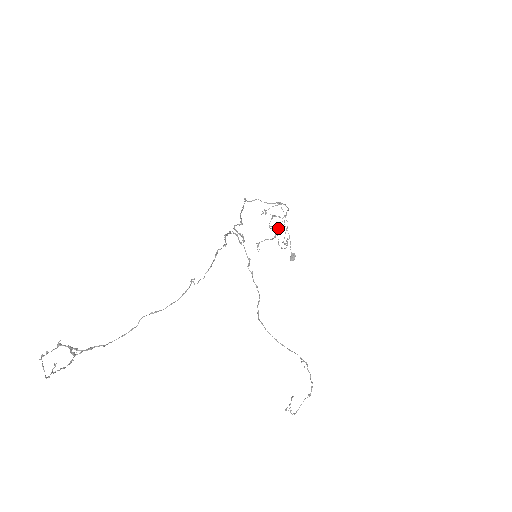
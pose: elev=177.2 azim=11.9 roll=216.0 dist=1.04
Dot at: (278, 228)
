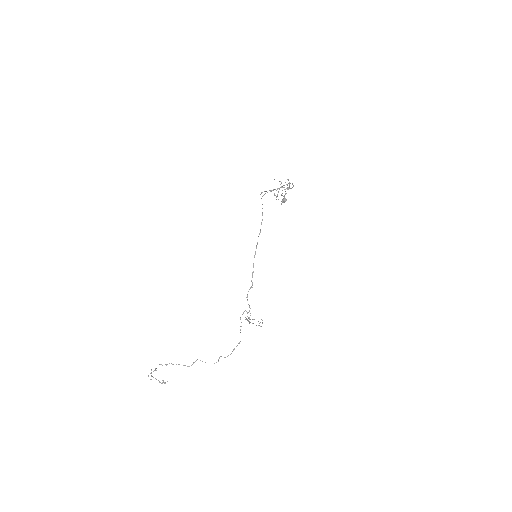
Dot at: (281, 186)
